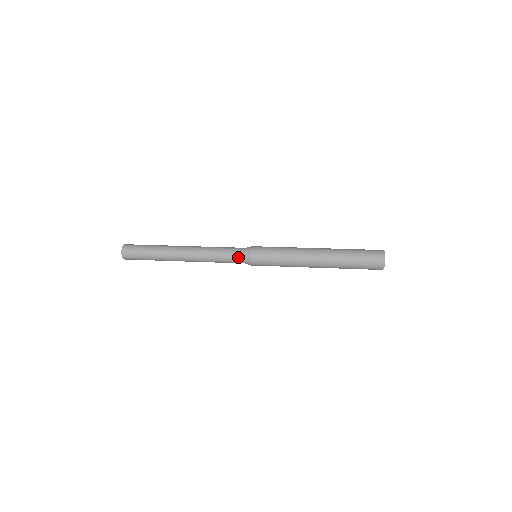
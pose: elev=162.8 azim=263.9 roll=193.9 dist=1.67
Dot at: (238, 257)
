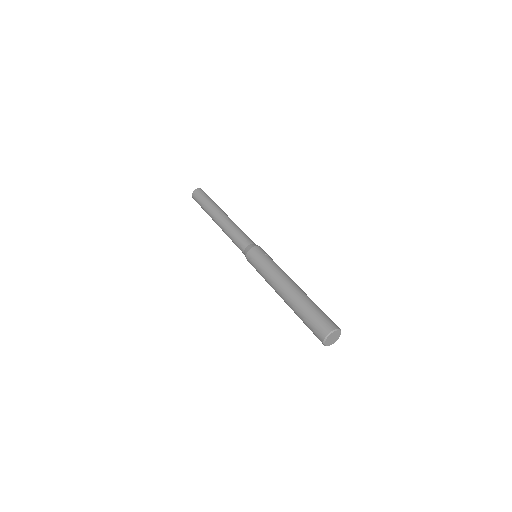
Dot at: (241, 249)
